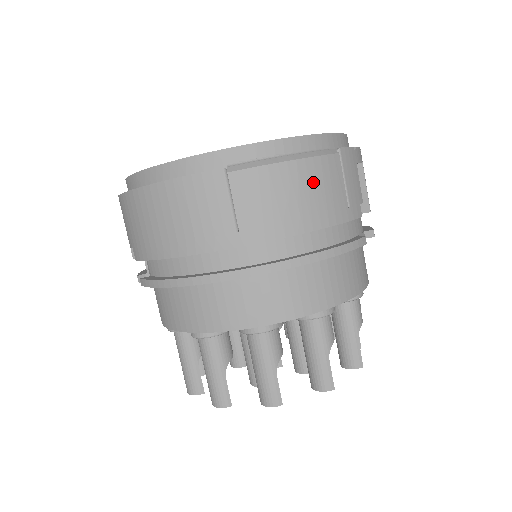
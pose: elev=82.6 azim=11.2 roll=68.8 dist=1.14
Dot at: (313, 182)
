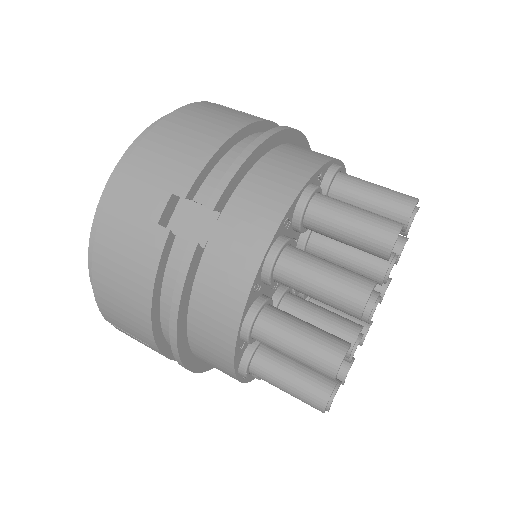
Dot at: occluded
